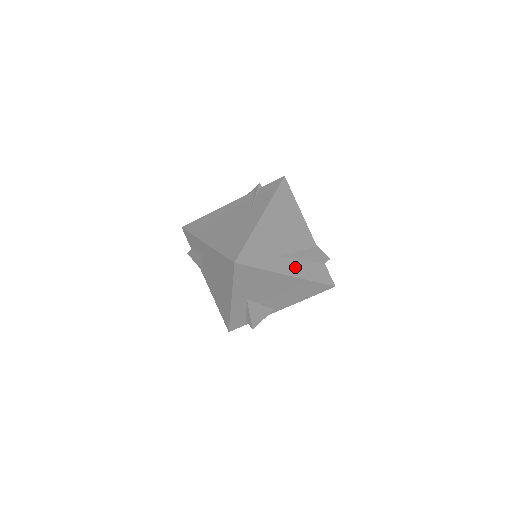
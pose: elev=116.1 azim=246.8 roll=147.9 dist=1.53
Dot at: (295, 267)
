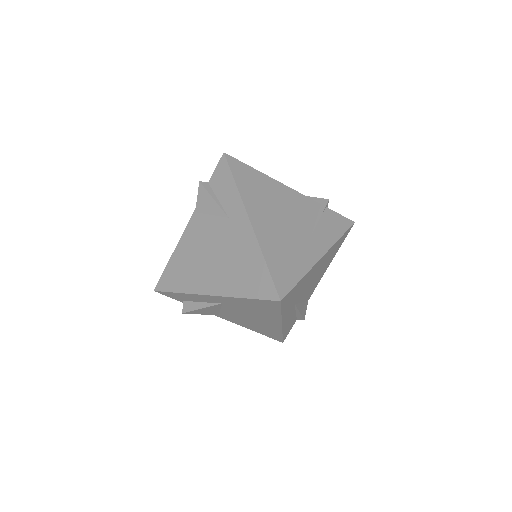
Dot at: (289, 318)
